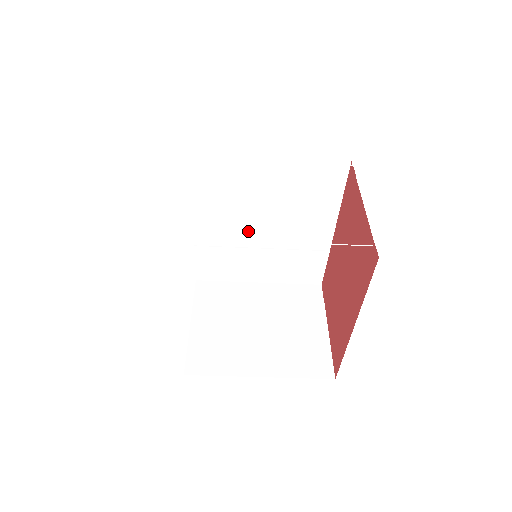
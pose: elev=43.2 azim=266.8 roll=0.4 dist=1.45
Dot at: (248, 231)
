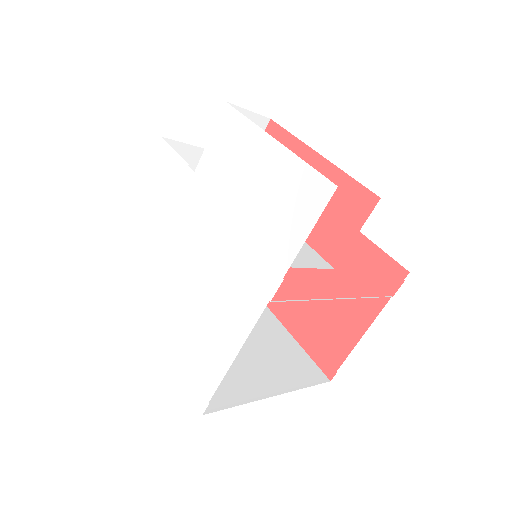
Dot at: occluded
